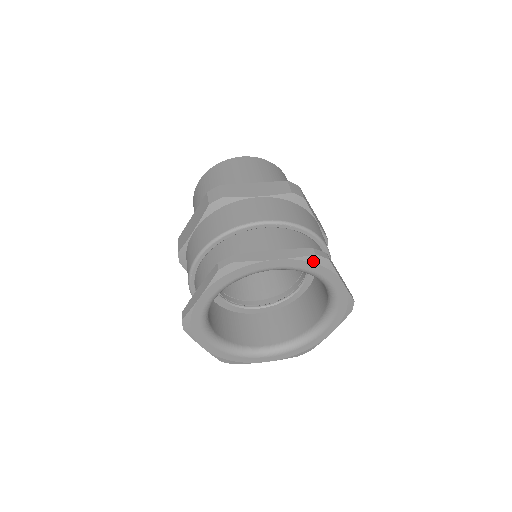
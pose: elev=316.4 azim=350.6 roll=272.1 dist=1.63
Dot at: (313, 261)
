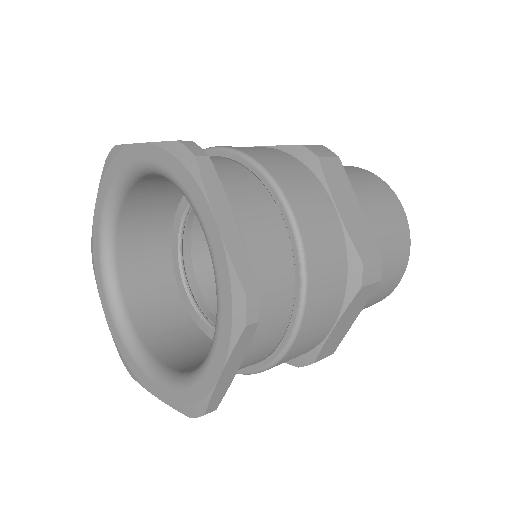
Dot at: (175, 153)
